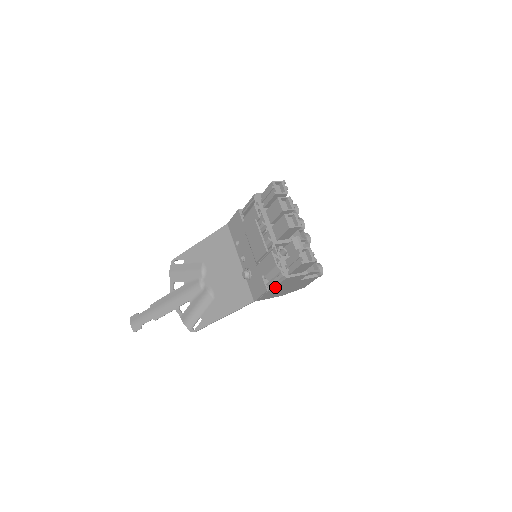
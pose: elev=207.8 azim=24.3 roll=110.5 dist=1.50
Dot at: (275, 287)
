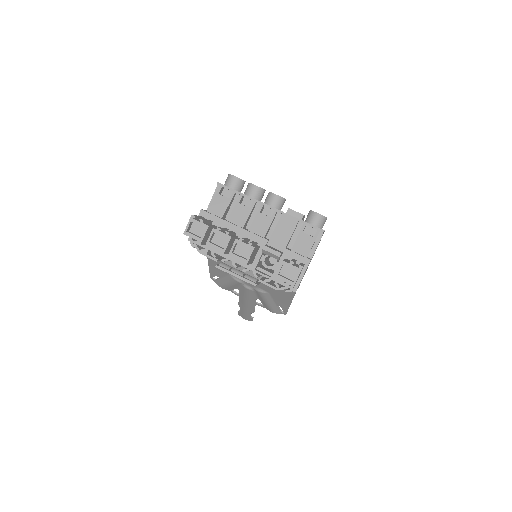
Dot at: occluded
